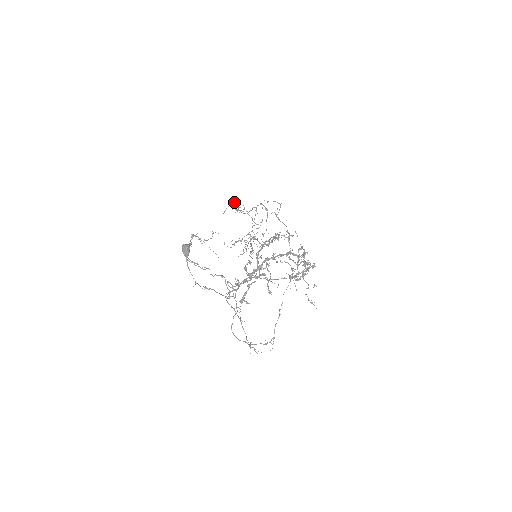
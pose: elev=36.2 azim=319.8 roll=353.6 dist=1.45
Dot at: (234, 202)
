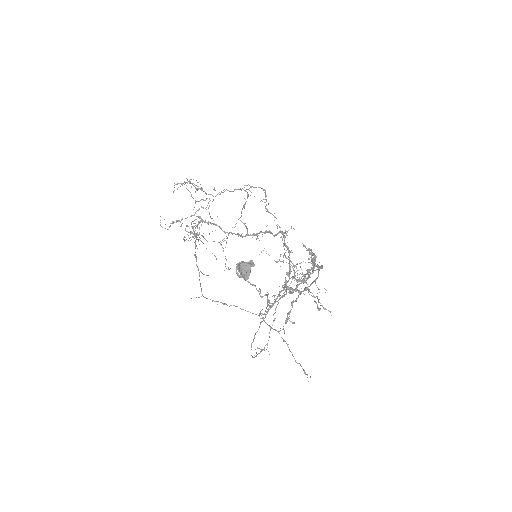
Dot at: occluded
